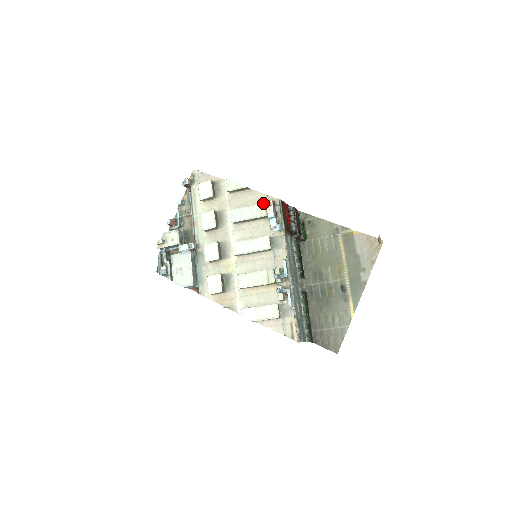
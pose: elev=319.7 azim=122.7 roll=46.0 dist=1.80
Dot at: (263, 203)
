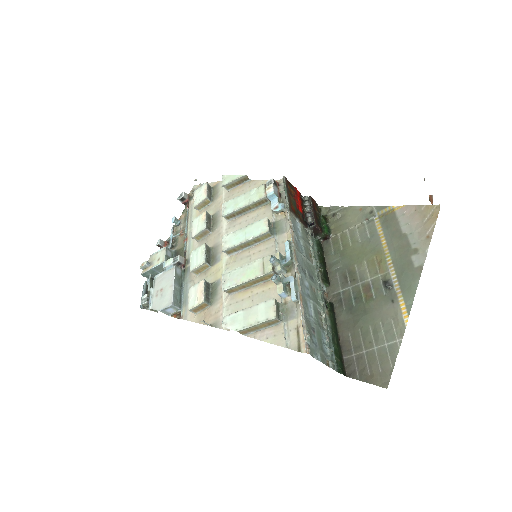
Dot at: (262, 184)
